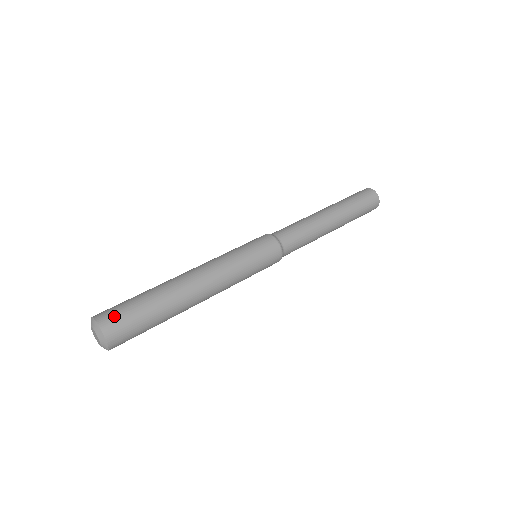
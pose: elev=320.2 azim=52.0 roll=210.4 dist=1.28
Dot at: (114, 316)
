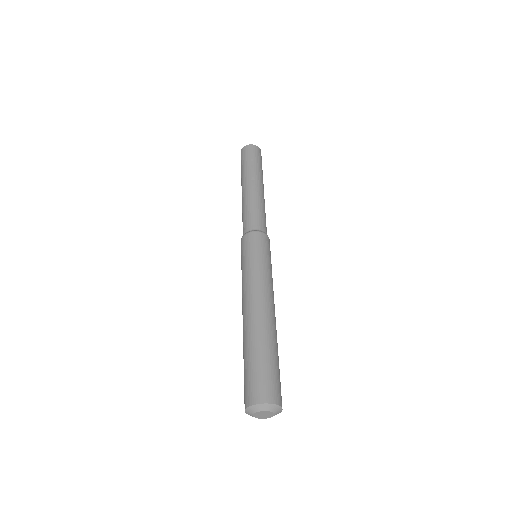
Dot at: (278, 389)
